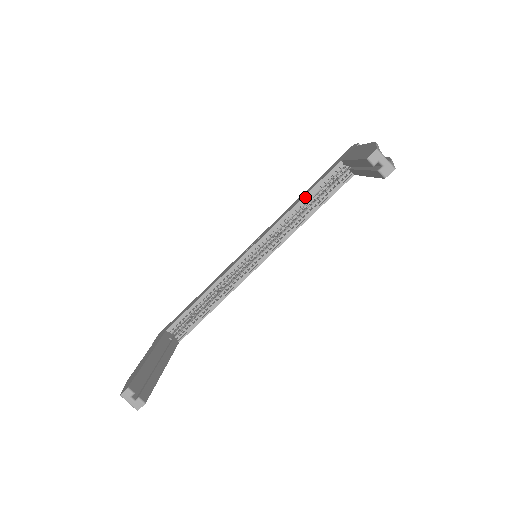
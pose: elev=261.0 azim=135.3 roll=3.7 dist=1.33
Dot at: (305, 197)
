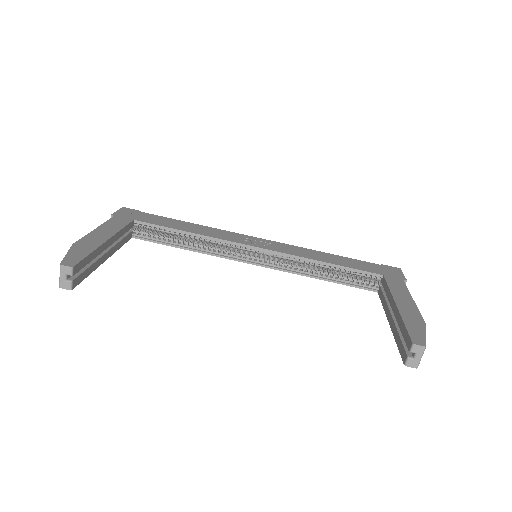
Dot at: (334, 265)
